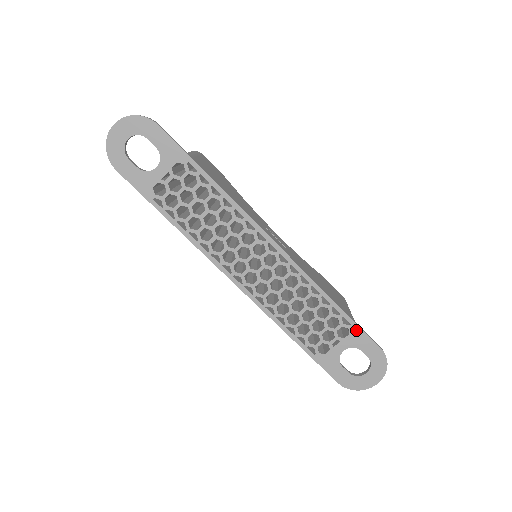
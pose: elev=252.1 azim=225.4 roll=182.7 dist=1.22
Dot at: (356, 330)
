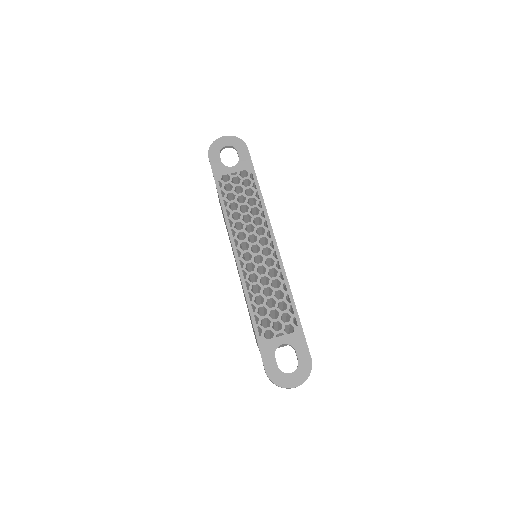
Dot at: (300, 332)
